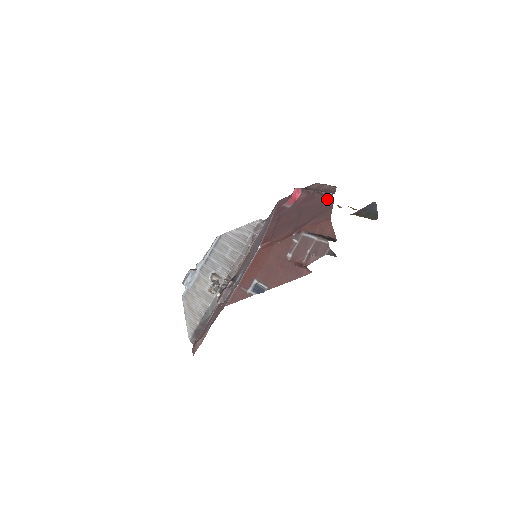
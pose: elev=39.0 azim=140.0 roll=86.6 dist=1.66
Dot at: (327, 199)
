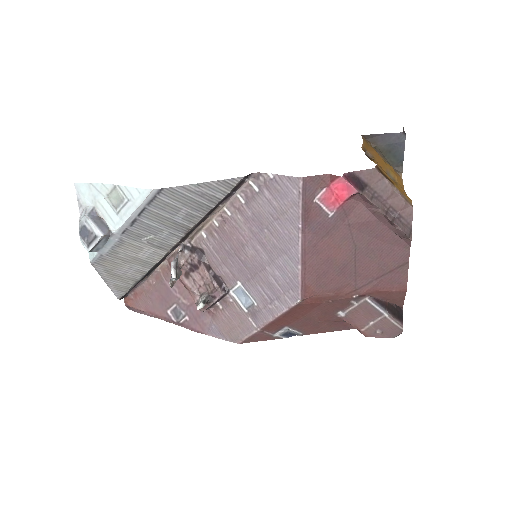
Dot at: (400, 240)
